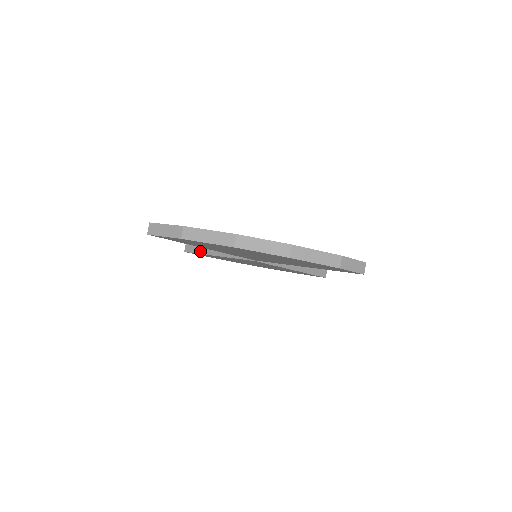
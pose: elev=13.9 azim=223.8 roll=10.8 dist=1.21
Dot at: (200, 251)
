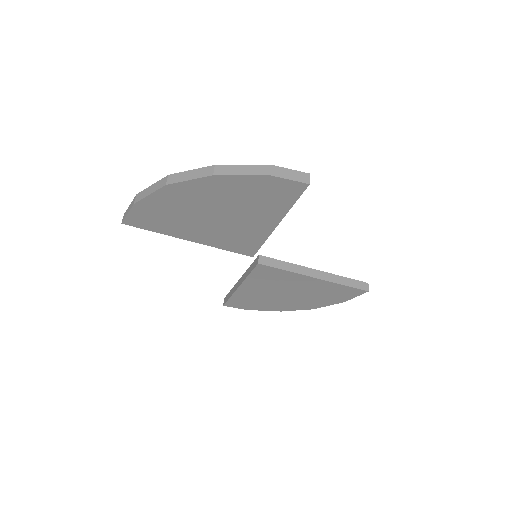
Dot at: (231, 294)
